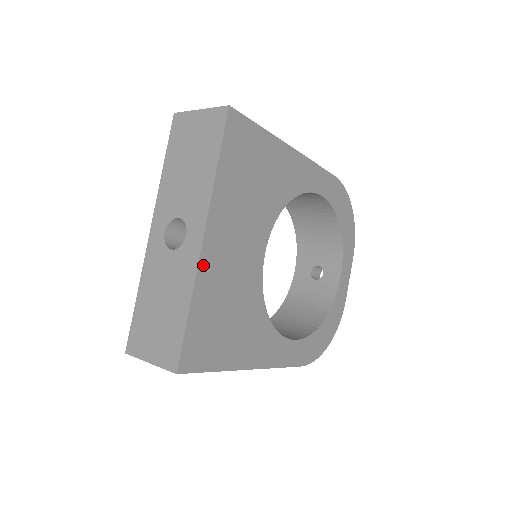
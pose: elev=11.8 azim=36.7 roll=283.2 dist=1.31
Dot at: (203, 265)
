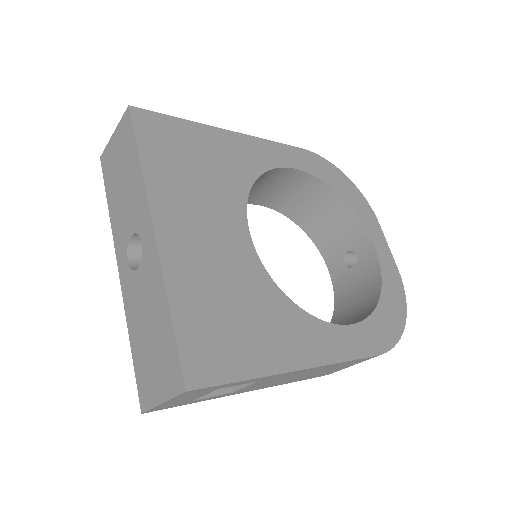
Dot at: (167, 259)
